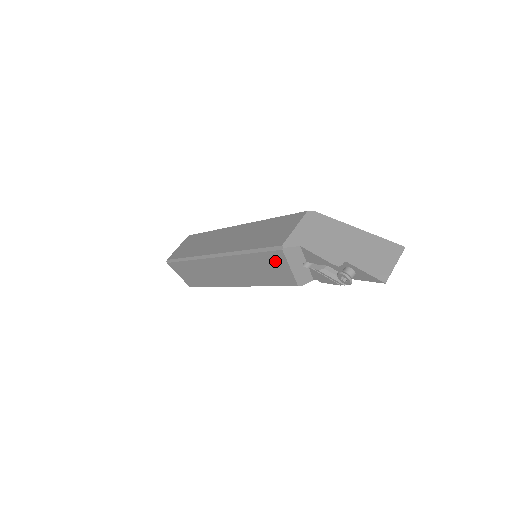
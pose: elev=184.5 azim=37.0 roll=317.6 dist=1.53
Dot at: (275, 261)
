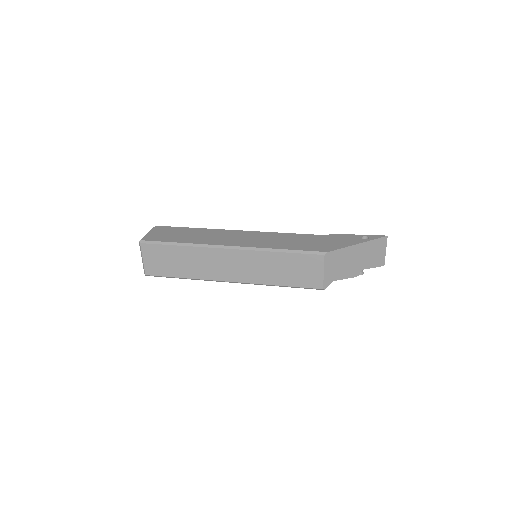
Dot at: occluded
